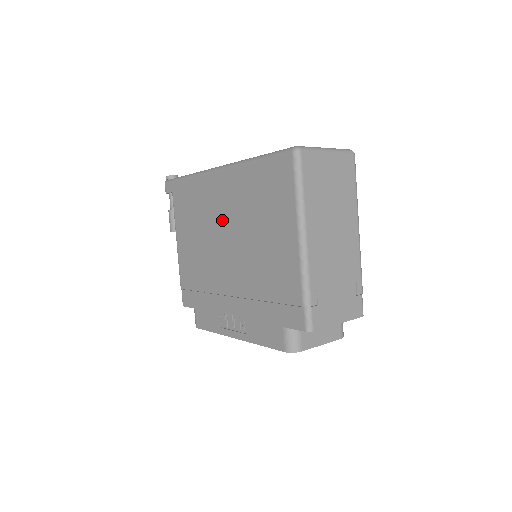
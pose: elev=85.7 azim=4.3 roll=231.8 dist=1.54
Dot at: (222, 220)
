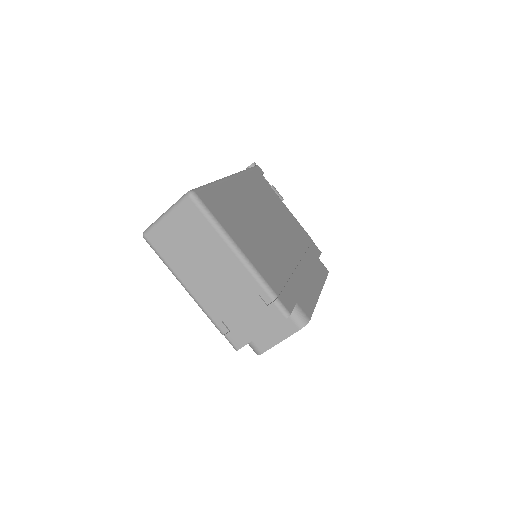
Dot at: occluded
